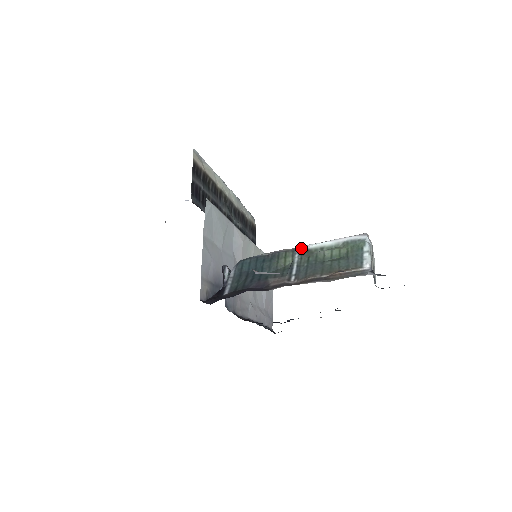
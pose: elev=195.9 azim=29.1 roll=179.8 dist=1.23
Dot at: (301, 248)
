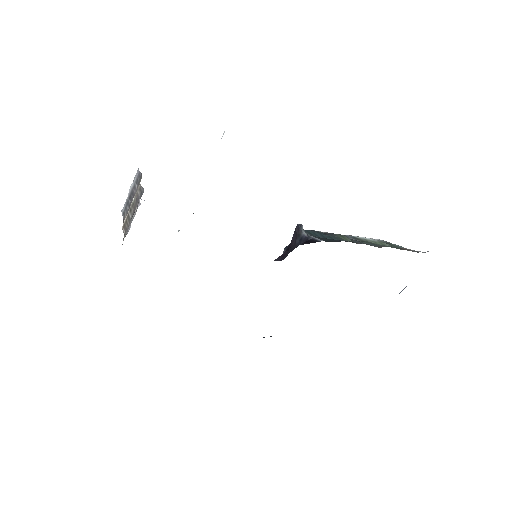
Dot at: (349, 235)
